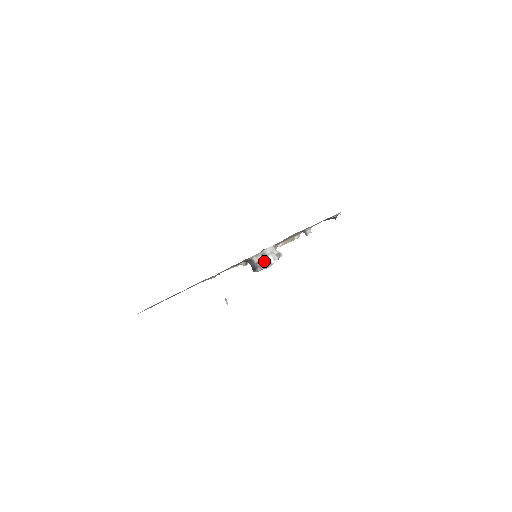
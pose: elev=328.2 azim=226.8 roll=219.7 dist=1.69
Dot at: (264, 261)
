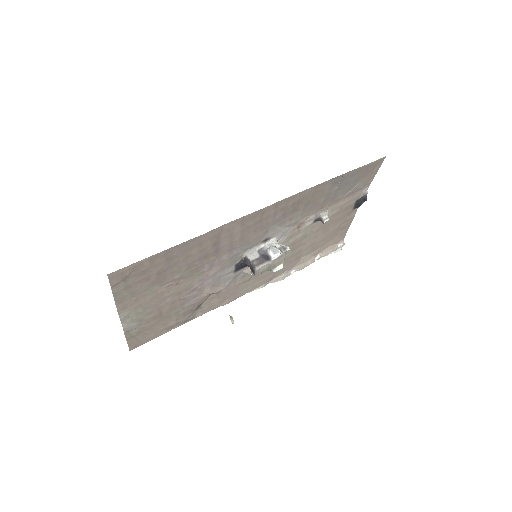
Dot at: (263, 258)
